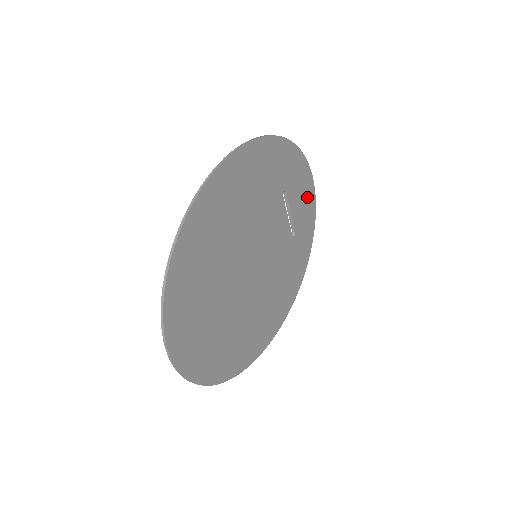
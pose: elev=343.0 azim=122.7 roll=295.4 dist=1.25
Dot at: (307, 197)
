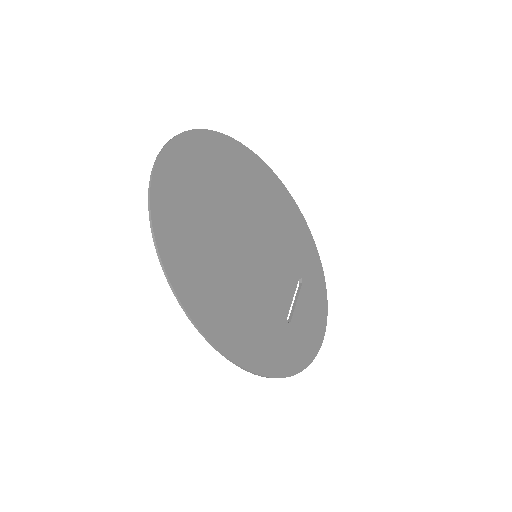
Dot at: (314, 329)
